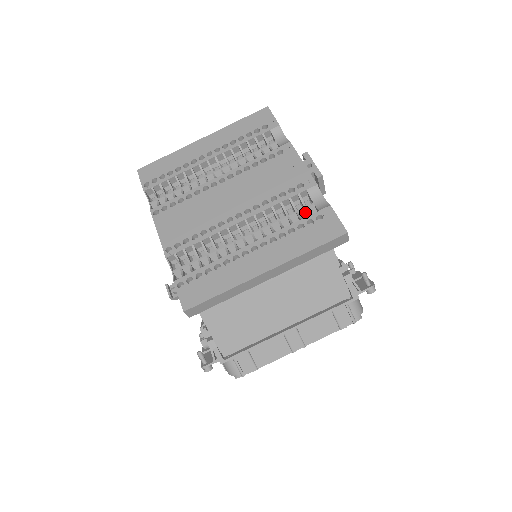
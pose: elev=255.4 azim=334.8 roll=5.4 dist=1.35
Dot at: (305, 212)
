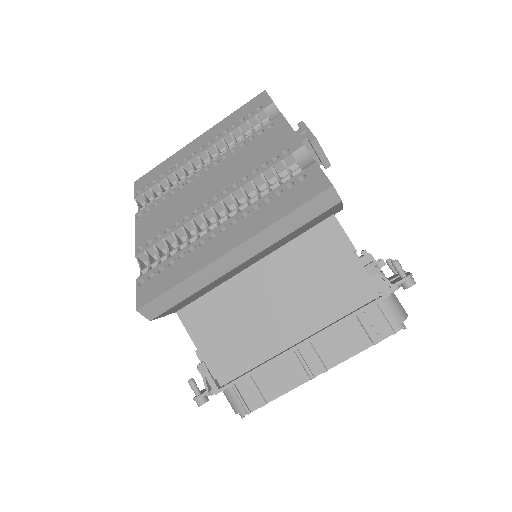
Dot at: occluded
